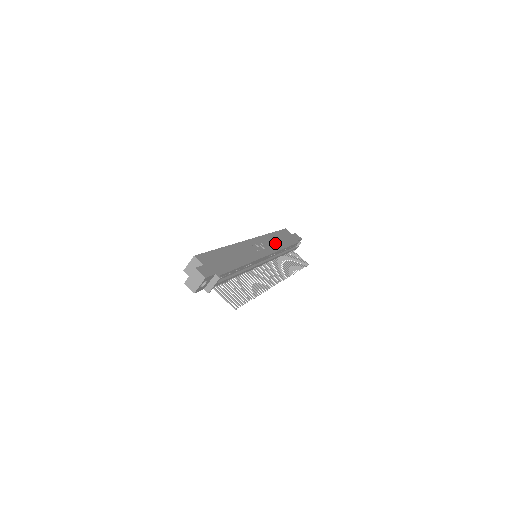
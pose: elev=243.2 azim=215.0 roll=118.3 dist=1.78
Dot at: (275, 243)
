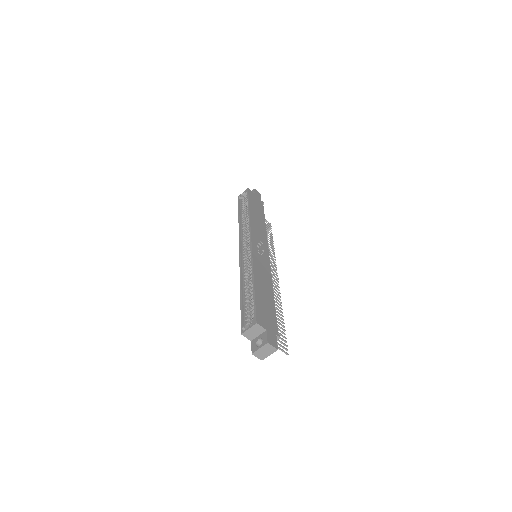
Dot at: (260, 226)
